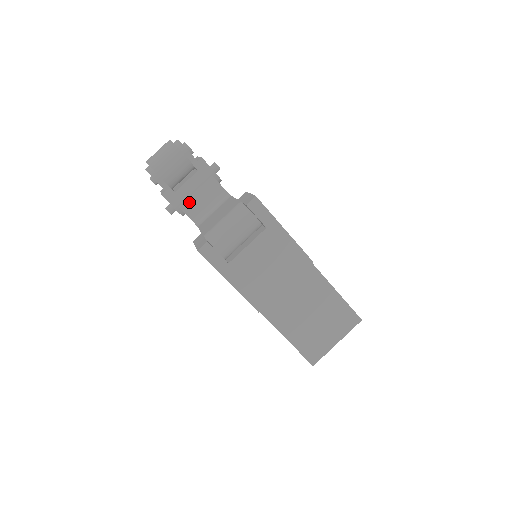
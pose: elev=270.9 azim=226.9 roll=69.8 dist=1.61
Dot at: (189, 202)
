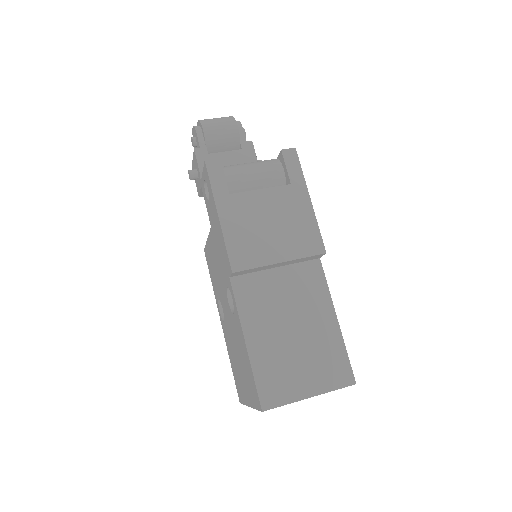
Dot at: occluded
